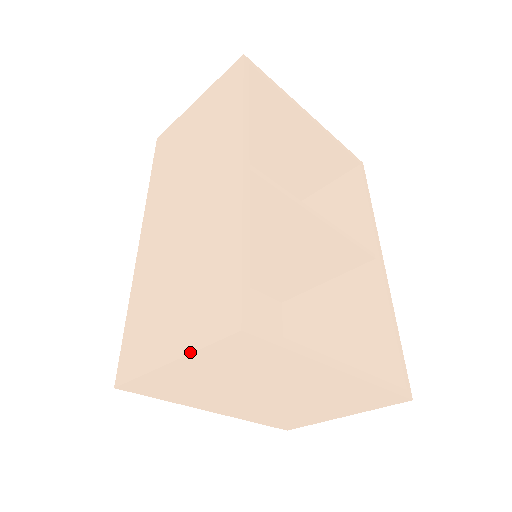
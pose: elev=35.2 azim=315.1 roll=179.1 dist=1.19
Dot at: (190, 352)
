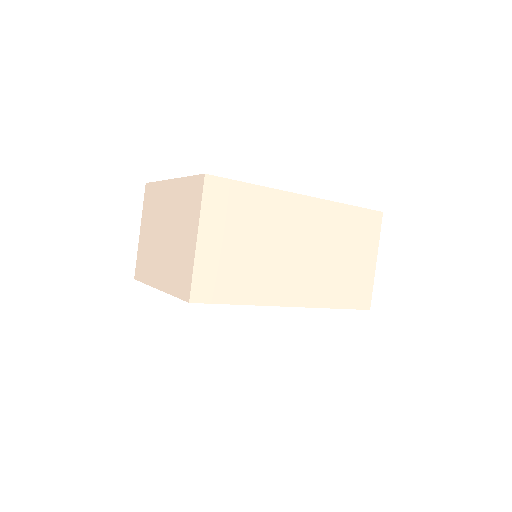
Dot at: (142, 216)
